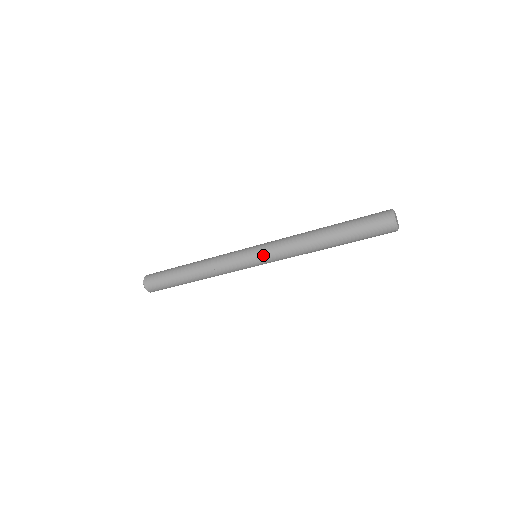
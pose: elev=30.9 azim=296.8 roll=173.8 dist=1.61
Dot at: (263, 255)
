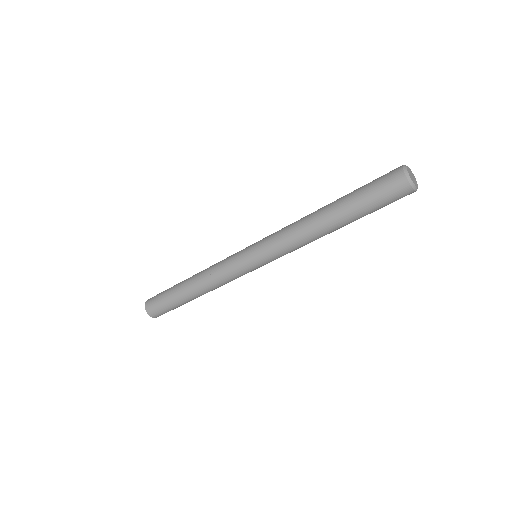
Dot at: (265, 258)
